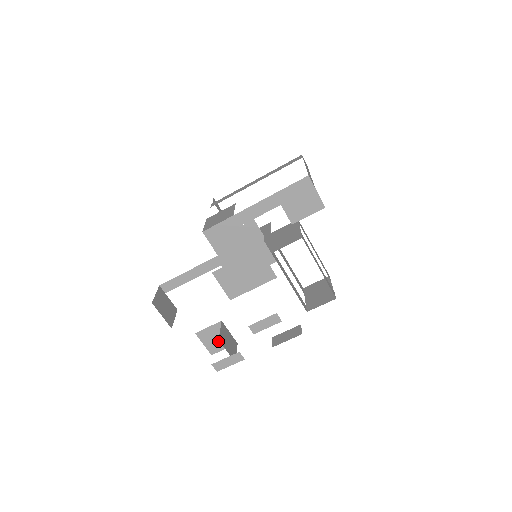
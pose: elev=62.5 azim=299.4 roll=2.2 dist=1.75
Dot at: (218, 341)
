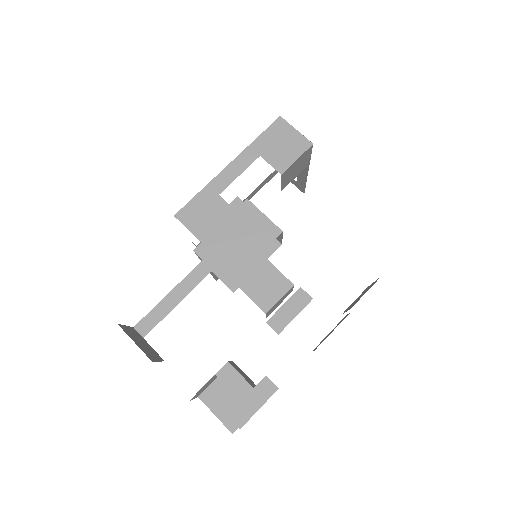
Dot at: (228, 364)
